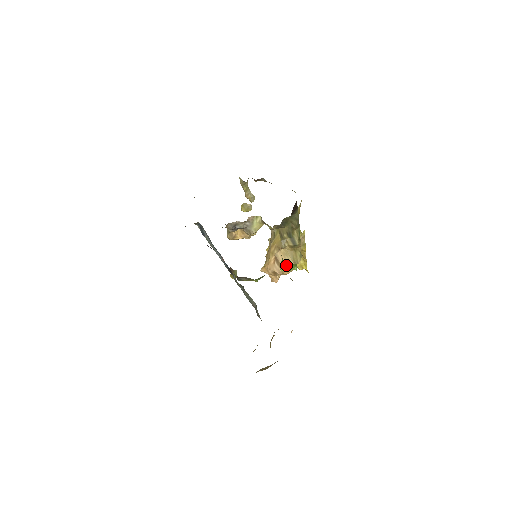
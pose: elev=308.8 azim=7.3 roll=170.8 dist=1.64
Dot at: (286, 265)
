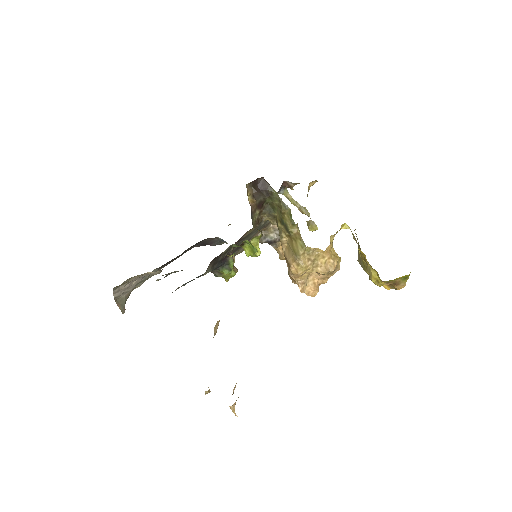
Dot at: (243, 246)
